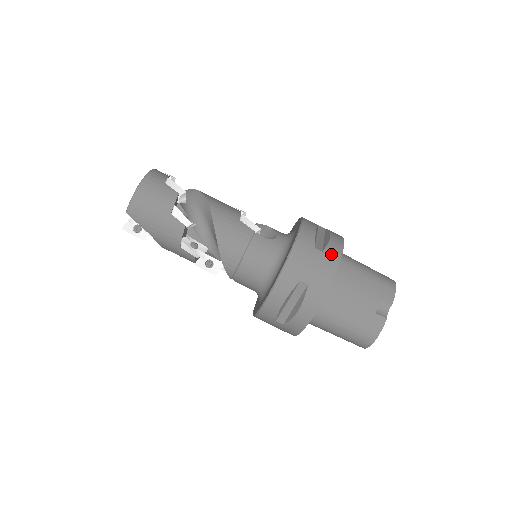
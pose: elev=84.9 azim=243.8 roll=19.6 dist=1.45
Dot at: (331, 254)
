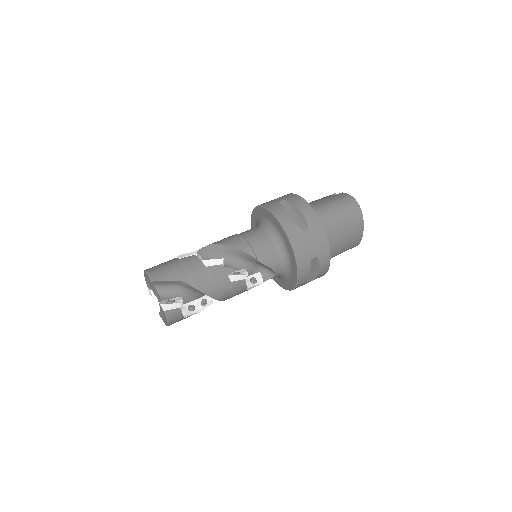
Dot at: occluded
